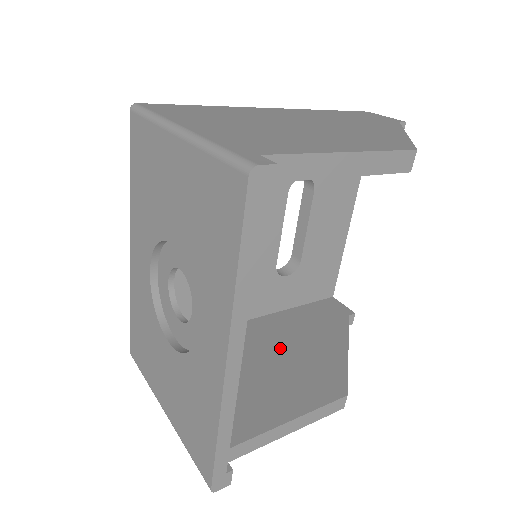
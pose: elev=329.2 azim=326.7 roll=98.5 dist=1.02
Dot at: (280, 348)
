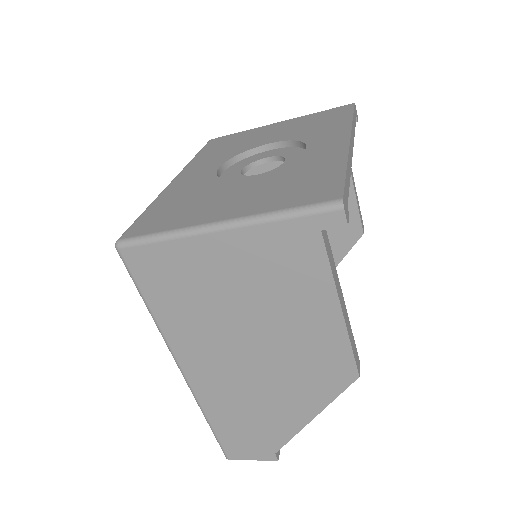
Dot at: occluded
